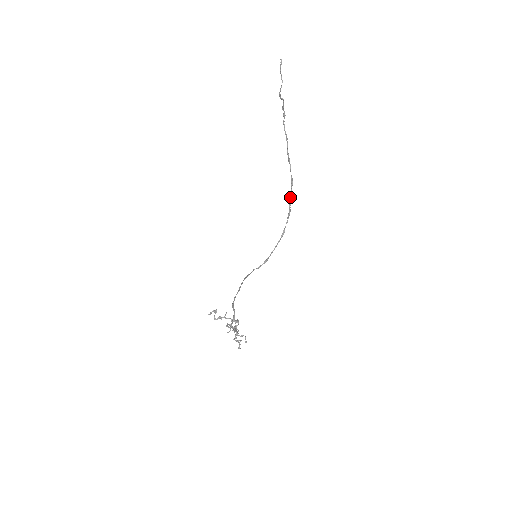
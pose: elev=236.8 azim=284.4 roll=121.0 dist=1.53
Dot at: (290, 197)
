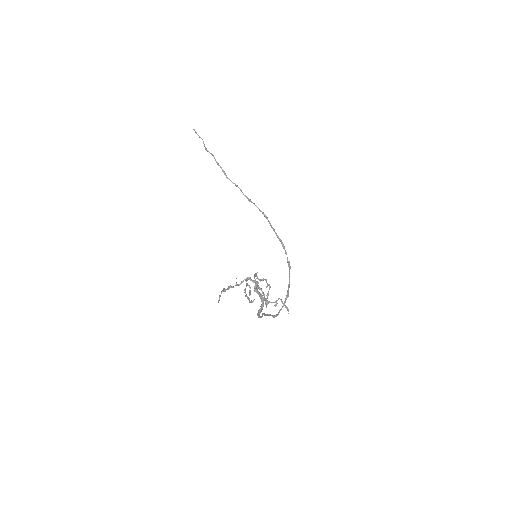
Dot at: occluded
